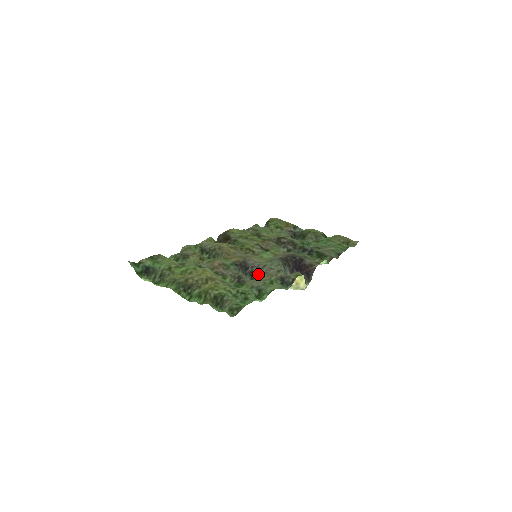
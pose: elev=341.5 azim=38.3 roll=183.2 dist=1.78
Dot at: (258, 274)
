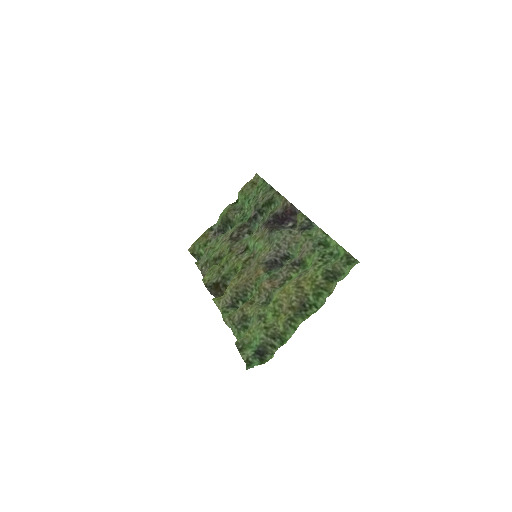
Dot at: (287, 252)
